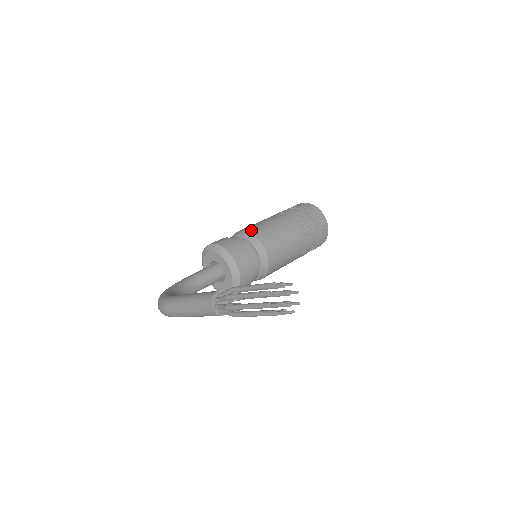
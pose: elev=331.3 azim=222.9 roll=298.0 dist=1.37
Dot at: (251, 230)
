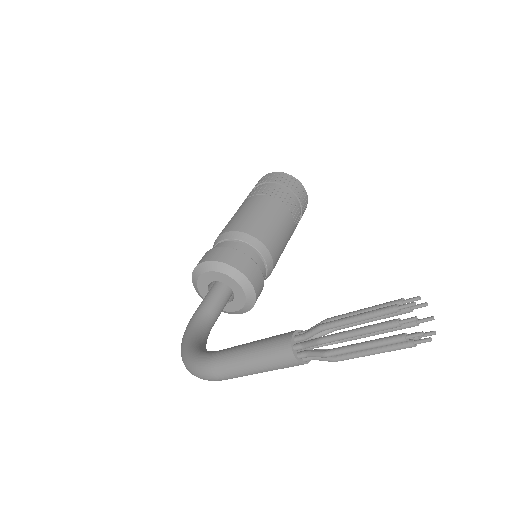
Dot at: (237, 228)
